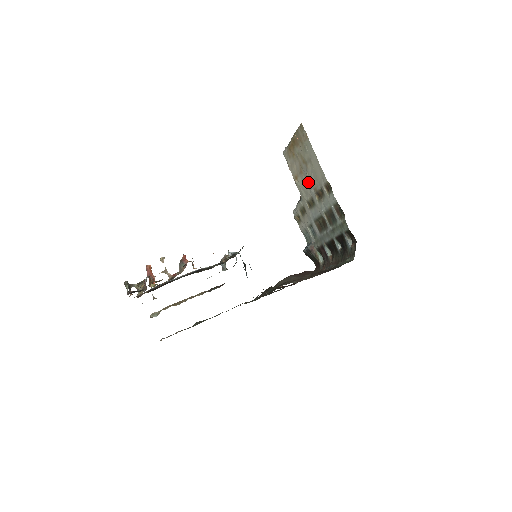
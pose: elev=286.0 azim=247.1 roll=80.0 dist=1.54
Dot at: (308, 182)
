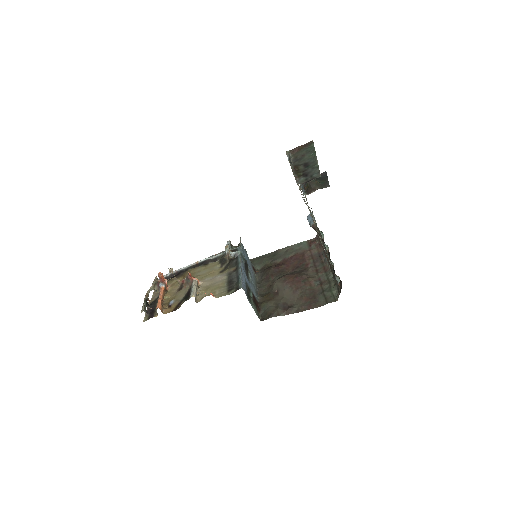
Dot at: occluded
